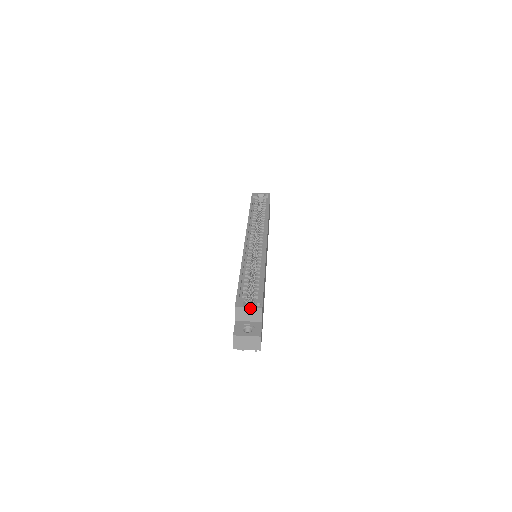
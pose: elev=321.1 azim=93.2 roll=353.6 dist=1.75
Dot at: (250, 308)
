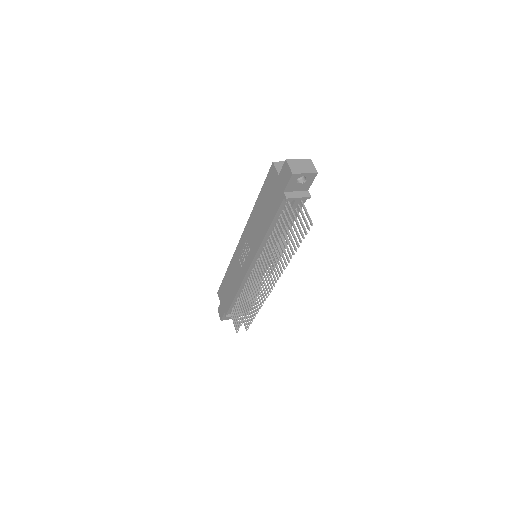
Dot at: occluded
